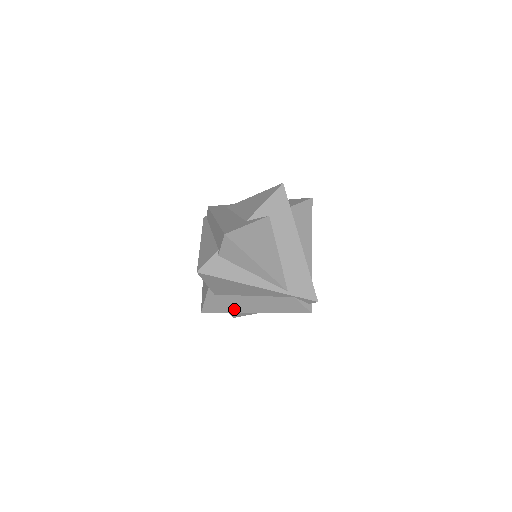
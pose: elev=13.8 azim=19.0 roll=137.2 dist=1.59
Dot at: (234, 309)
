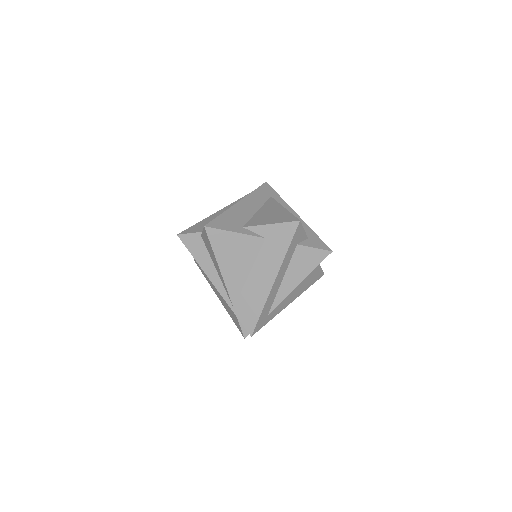
Dot at: (208, 280)
